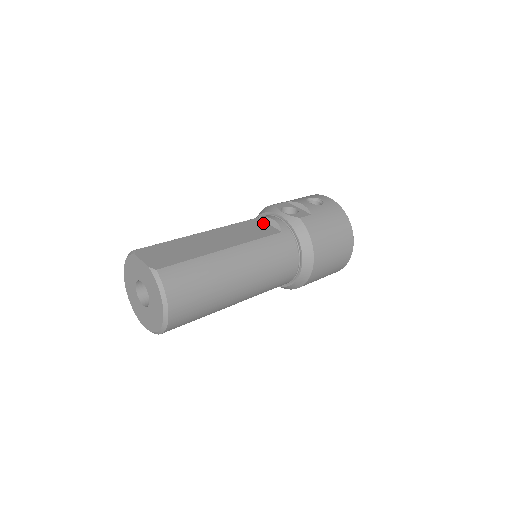
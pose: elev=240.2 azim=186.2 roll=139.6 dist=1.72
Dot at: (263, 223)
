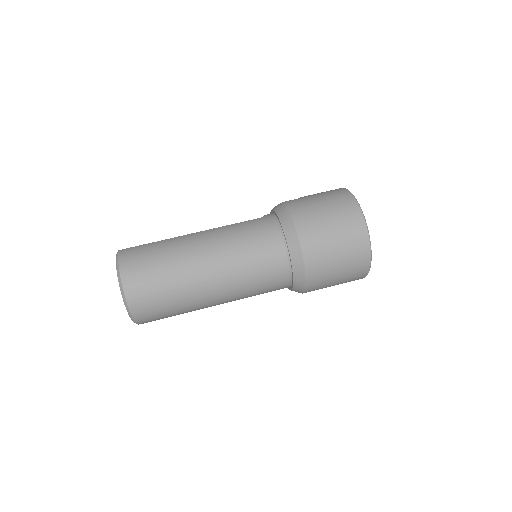
Dot at: occluded
